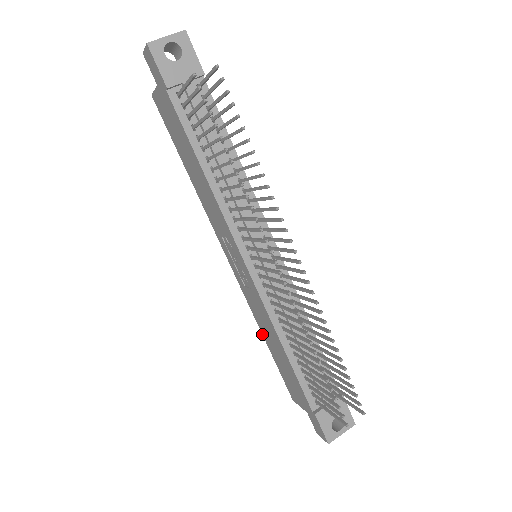
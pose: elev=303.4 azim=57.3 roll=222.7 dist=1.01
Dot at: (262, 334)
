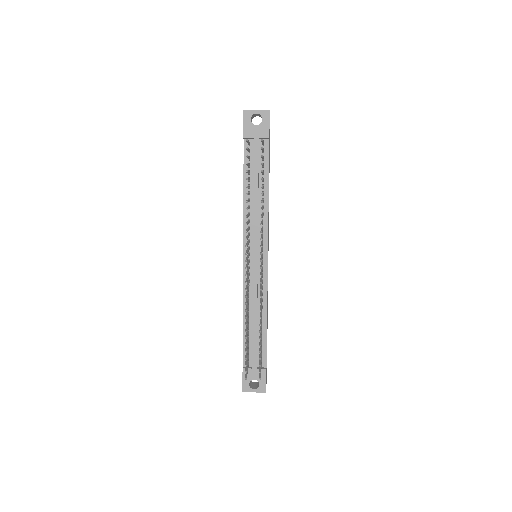
Dot at: occluded
